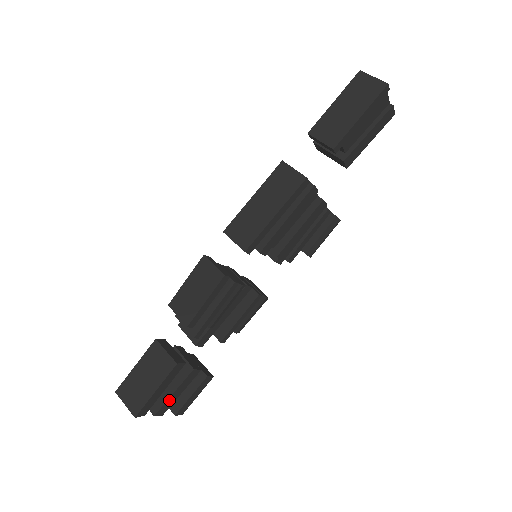
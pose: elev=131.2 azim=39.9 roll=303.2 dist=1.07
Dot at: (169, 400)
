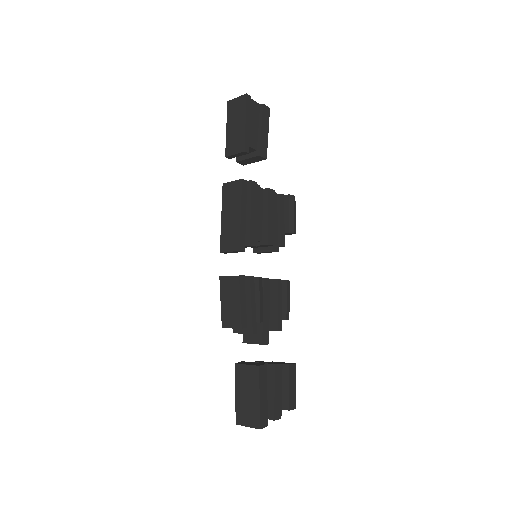
Dot at: (276, 401)
